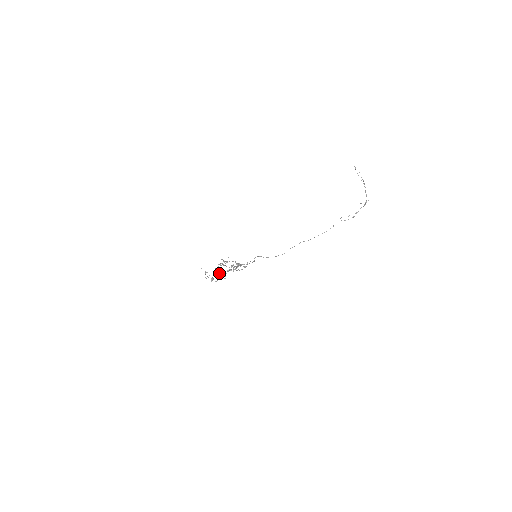
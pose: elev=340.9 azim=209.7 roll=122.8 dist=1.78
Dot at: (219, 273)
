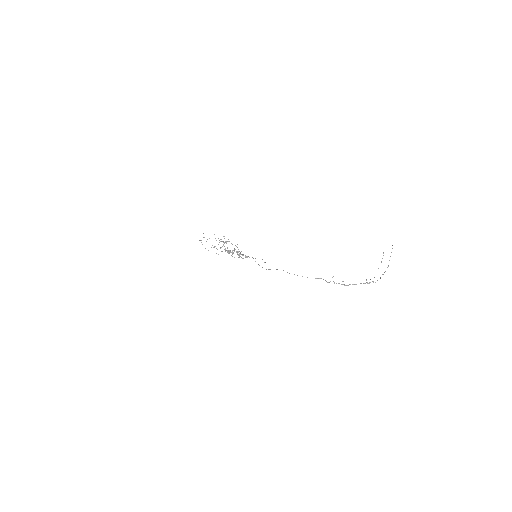
Dot at: occluded
